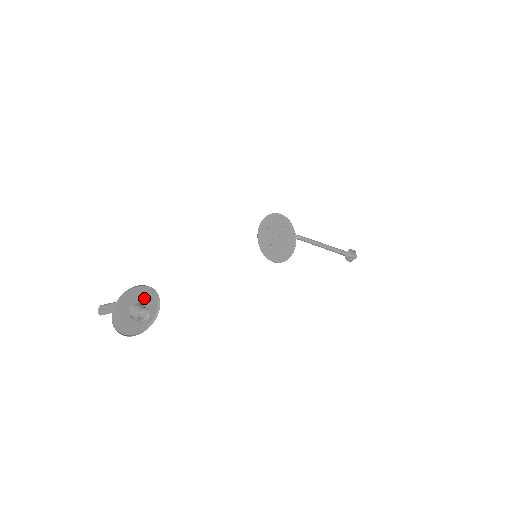
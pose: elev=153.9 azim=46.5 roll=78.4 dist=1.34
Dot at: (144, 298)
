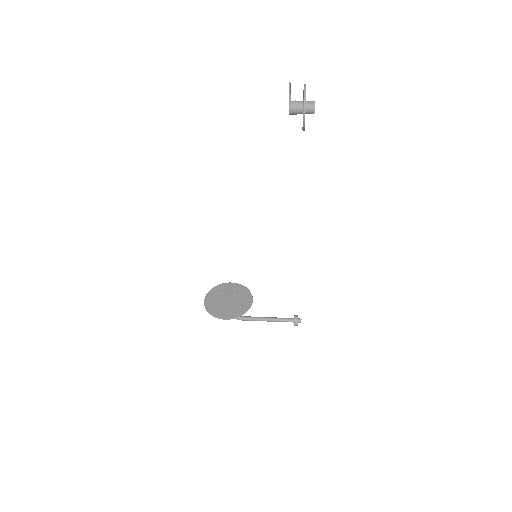
Dot at: occluded
